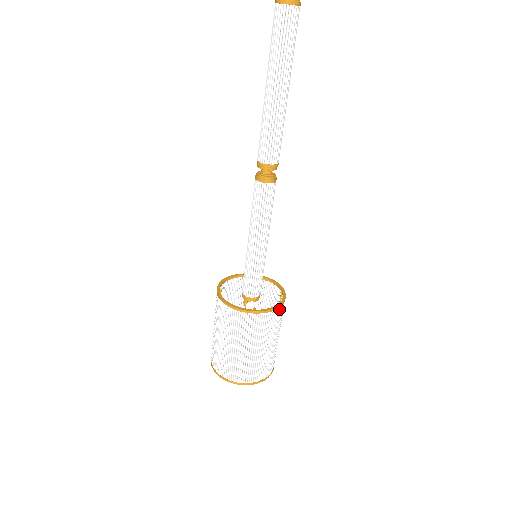
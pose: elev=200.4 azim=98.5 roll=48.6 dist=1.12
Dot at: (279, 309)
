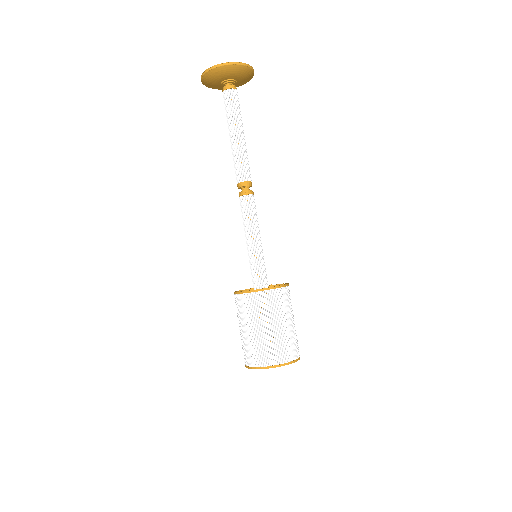
Dot at: (272, 291)
